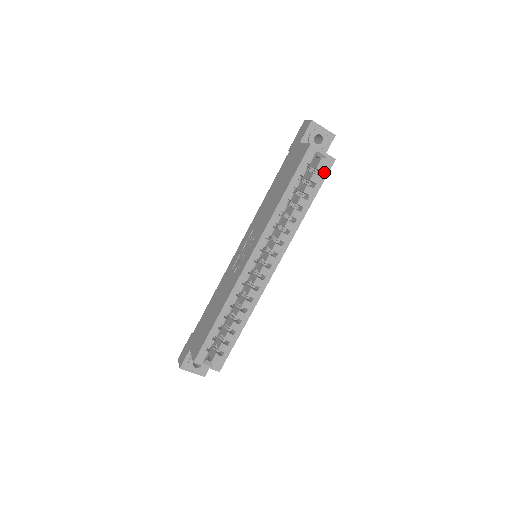
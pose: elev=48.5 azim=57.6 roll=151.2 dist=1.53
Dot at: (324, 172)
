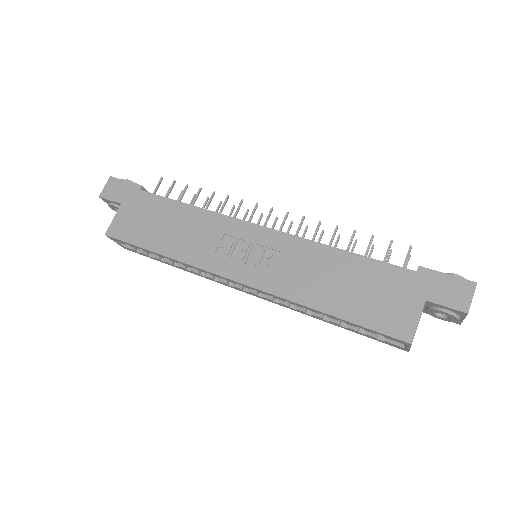
Dot at: (385, 342)
